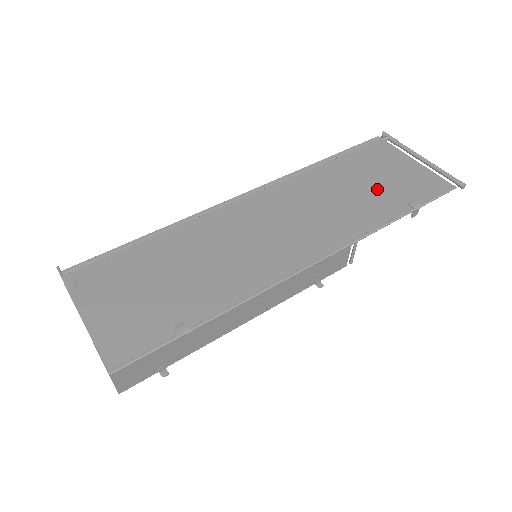
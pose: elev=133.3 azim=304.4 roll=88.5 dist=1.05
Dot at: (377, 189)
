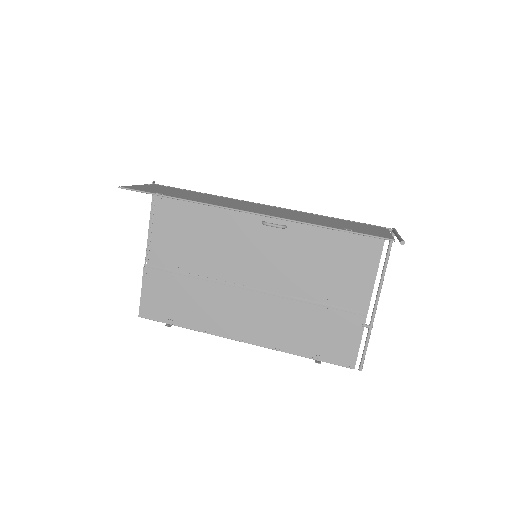
Dot at: (339, 224)
